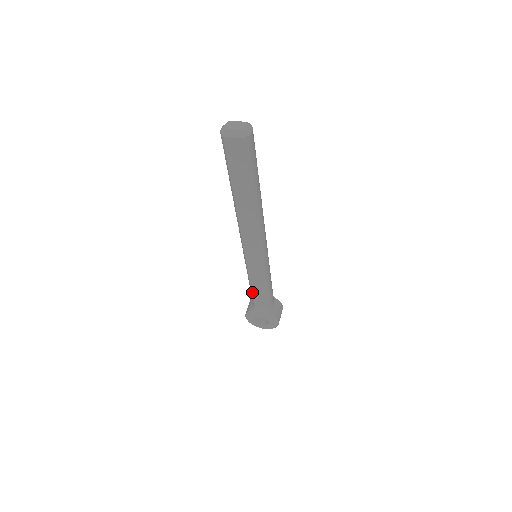
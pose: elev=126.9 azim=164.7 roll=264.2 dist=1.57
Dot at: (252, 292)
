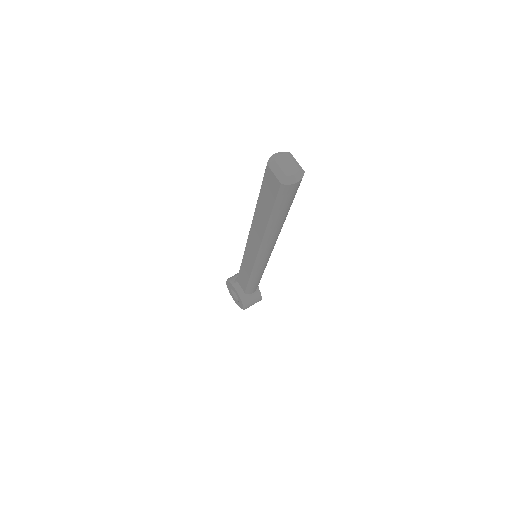
Dot at: (239, 273)
